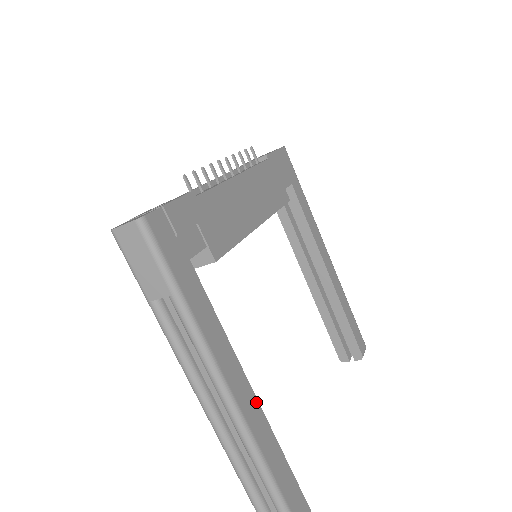
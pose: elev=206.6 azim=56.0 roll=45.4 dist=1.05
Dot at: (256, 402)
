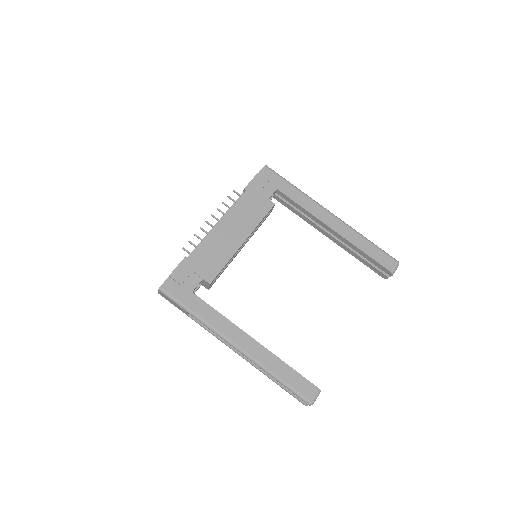
Dot at: (257, 344)
